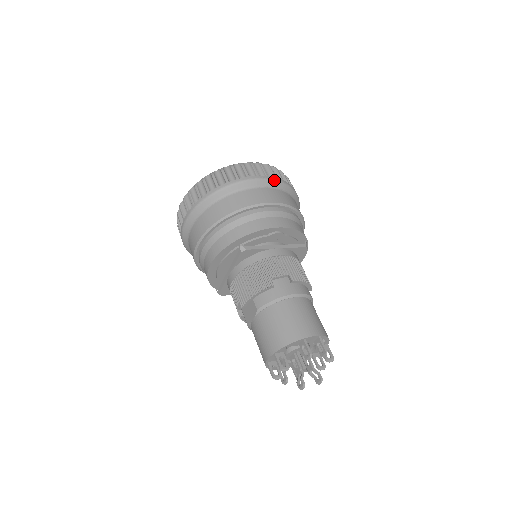
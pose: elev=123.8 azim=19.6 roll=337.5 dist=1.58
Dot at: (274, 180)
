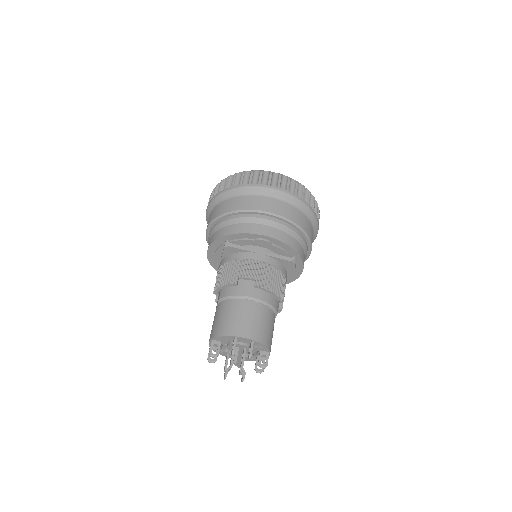
Dot at: (283, 193)
